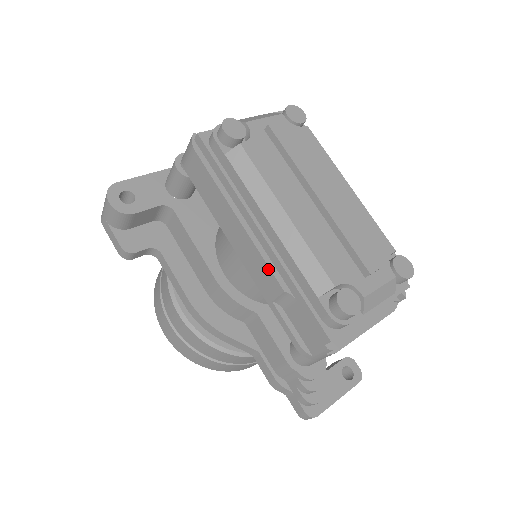
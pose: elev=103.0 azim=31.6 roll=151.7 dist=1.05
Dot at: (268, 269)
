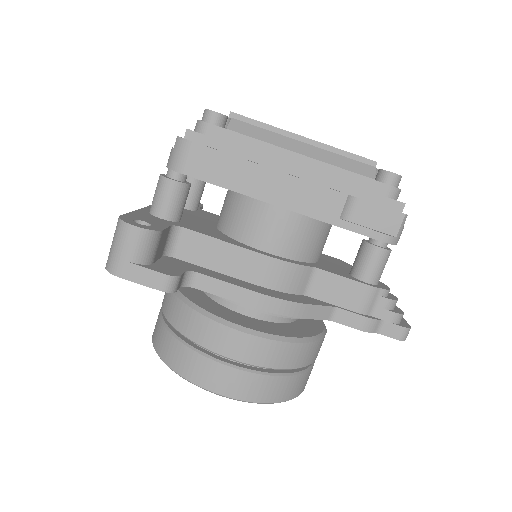
Dot at: (324, 189)
